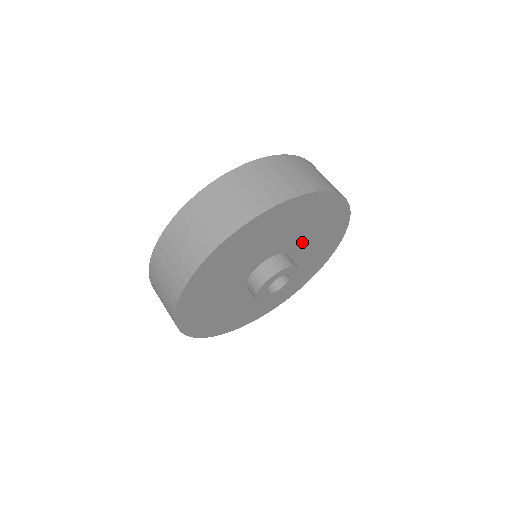
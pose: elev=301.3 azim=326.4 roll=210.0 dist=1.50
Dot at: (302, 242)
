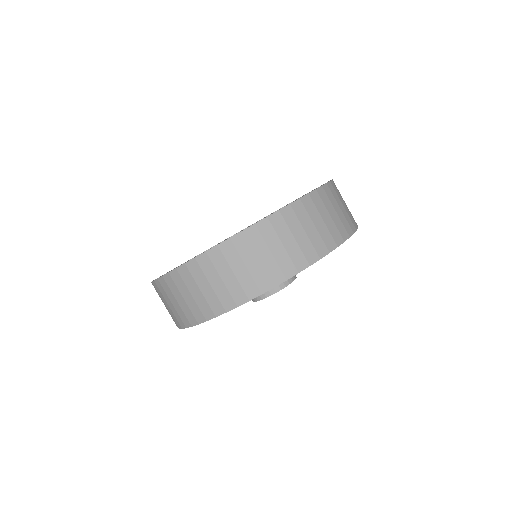
Dot at: occluded
